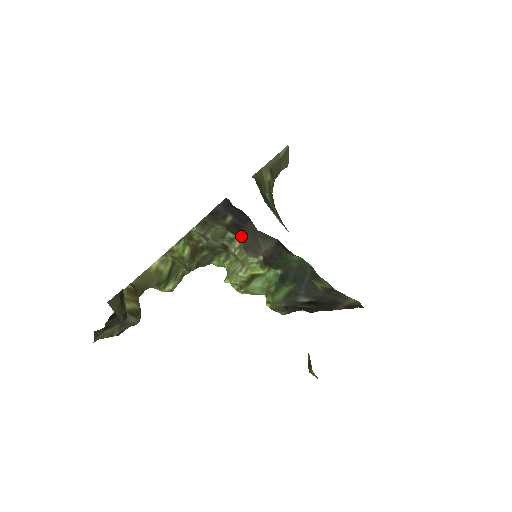
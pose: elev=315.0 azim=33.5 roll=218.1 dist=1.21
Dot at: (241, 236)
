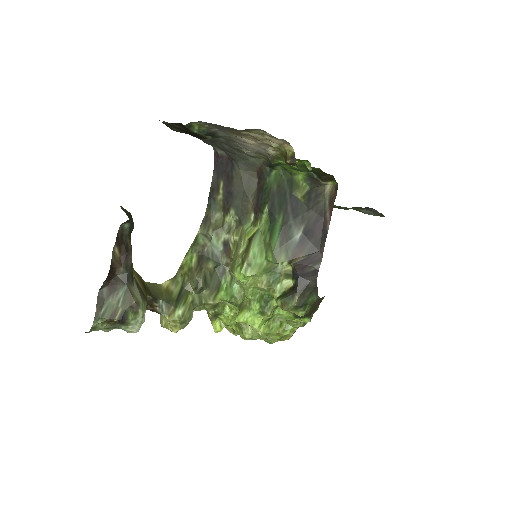
Dot at: (234, 205)
